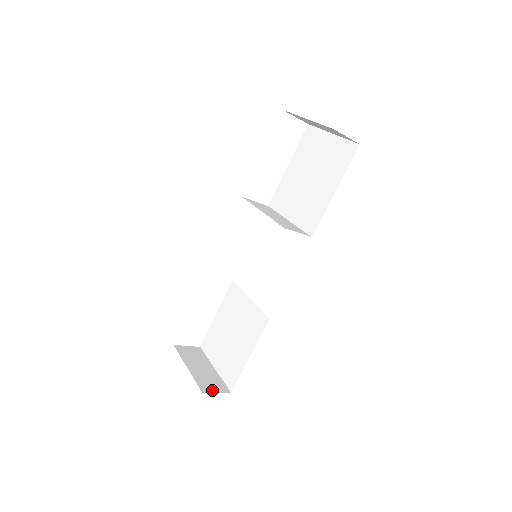
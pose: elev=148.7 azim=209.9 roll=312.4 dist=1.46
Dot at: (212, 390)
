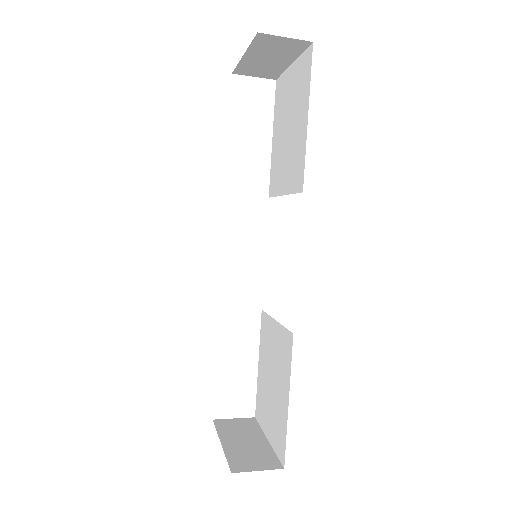
Dot at: (250, 468)
